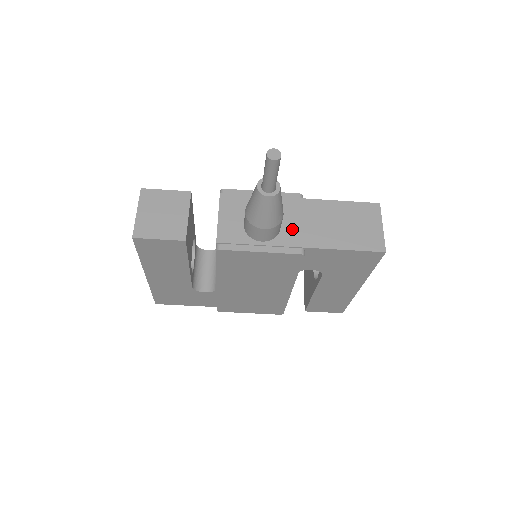
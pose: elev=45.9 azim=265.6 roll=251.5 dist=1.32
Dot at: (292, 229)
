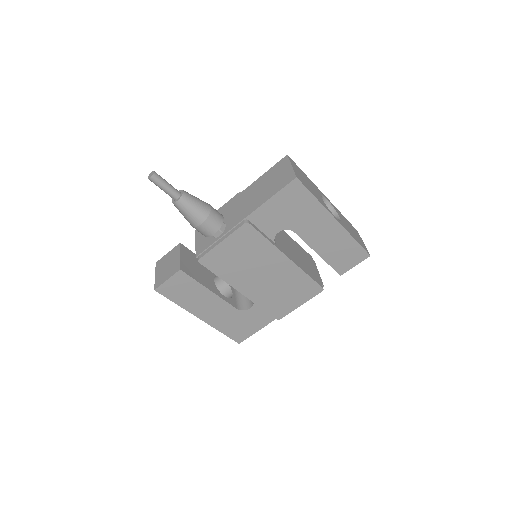
Dot at: (236, 215)
